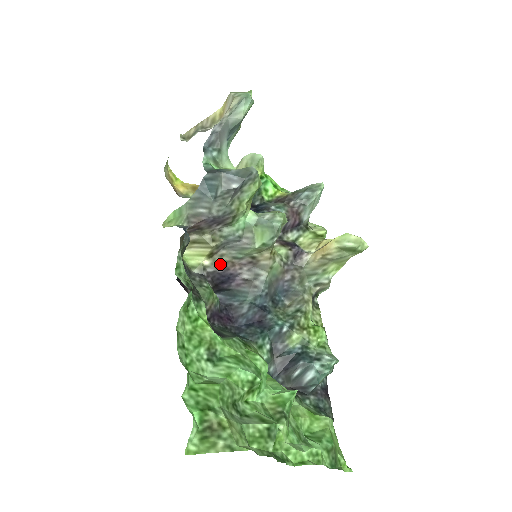
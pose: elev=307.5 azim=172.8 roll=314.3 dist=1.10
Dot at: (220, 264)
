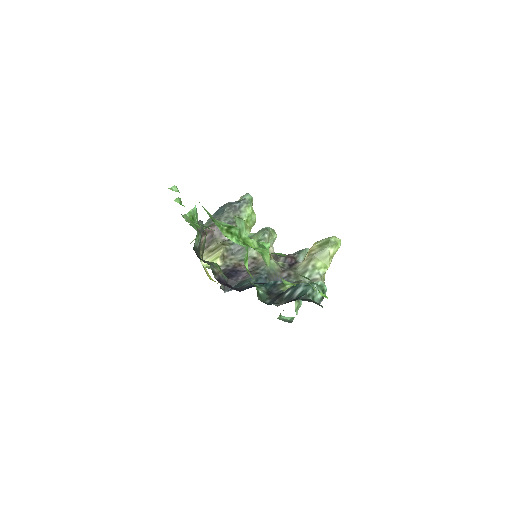
Dot at: (230, 264)
